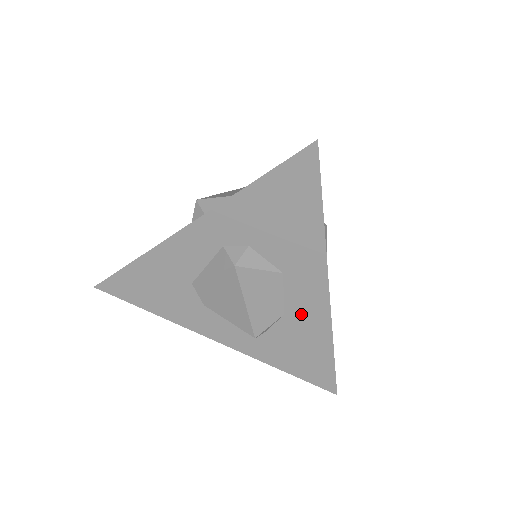
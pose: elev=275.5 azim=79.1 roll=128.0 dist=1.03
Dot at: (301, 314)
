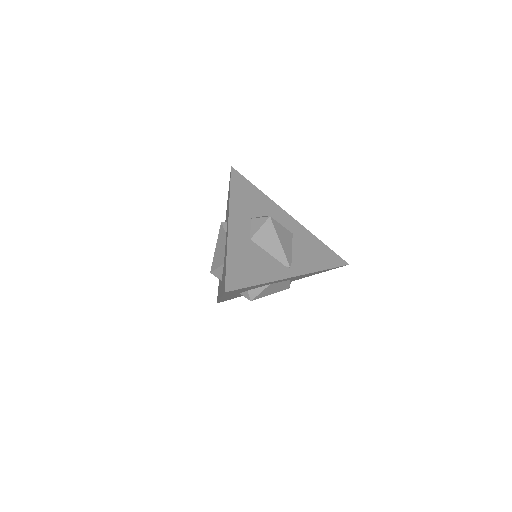
Dot at: occluded
